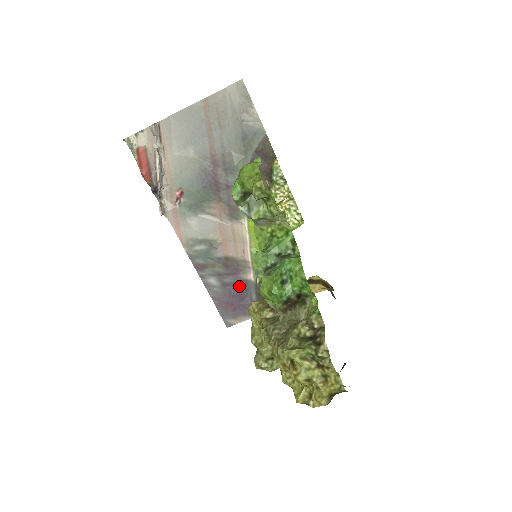
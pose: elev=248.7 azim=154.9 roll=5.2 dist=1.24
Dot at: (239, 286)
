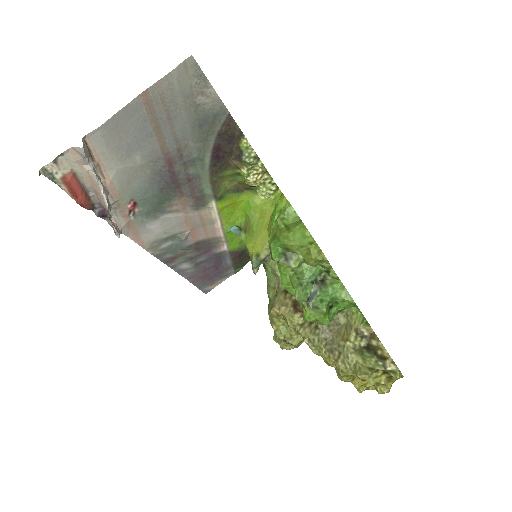
Dot at: (213, 260)
